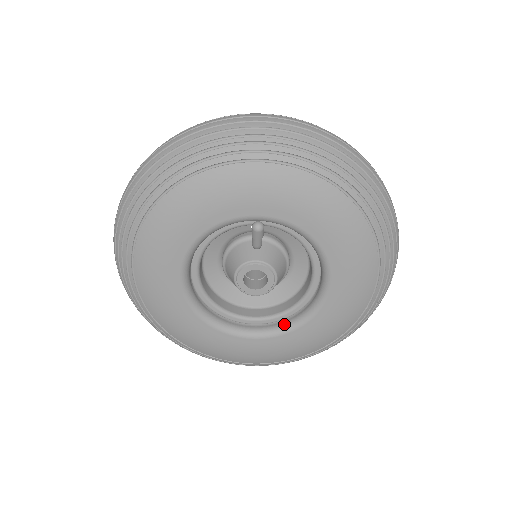
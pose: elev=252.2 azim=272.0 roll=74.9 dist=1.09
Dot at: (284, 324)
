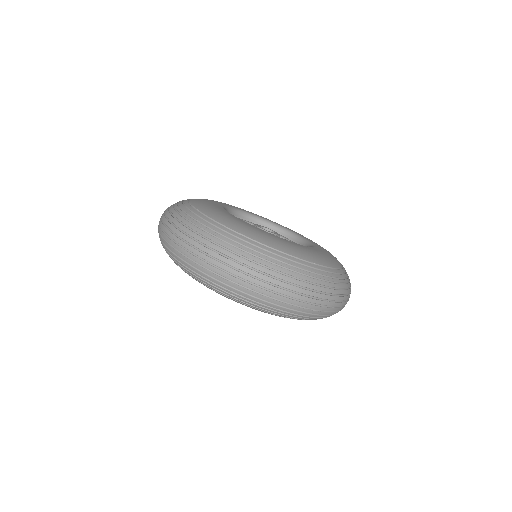
Dot at: occluded
